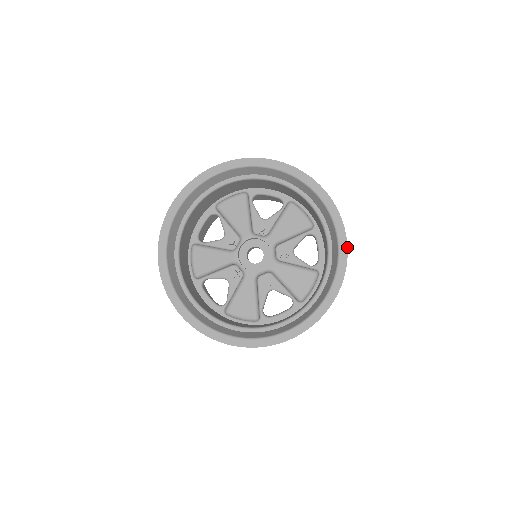
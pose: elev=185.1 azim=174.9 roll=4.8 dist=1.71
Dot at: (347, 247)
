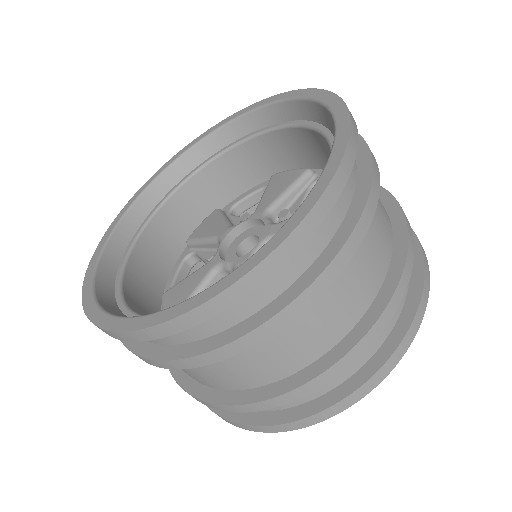
Dot at: (289, 234)
